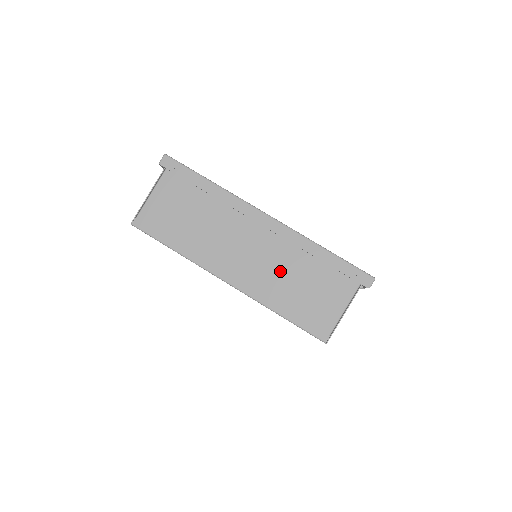
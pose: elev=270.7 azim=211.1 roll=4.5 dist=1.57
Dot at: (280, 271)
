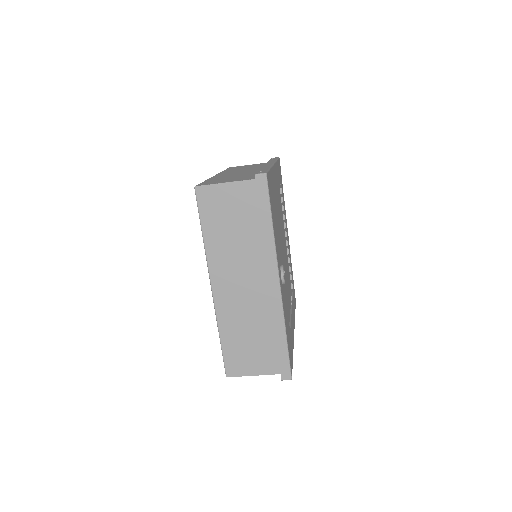
Dot at: occluded
